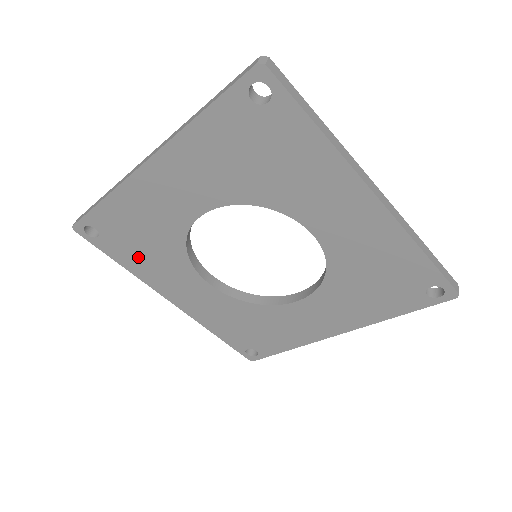
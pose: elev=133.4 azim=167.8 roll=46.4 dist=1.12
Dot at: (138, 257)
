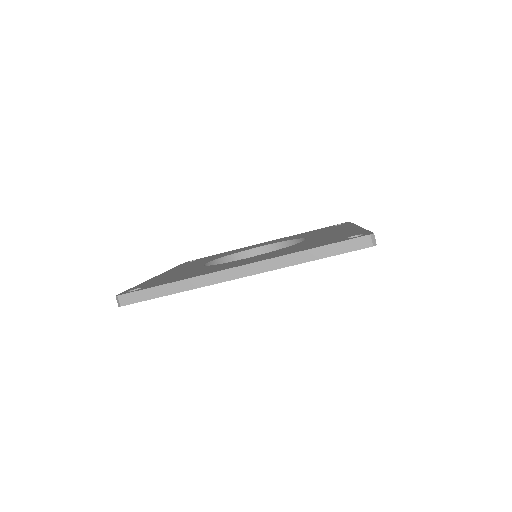
Dot at: occluded
